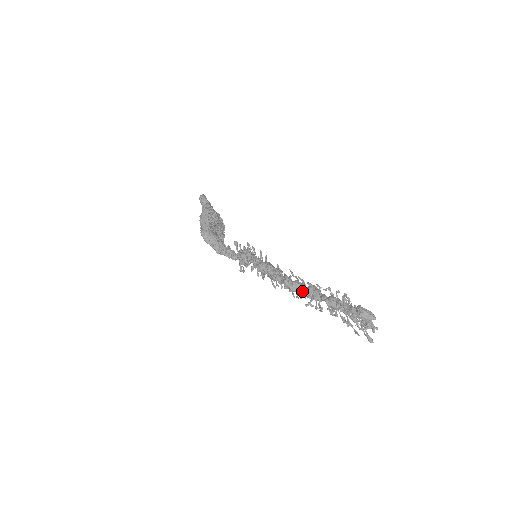
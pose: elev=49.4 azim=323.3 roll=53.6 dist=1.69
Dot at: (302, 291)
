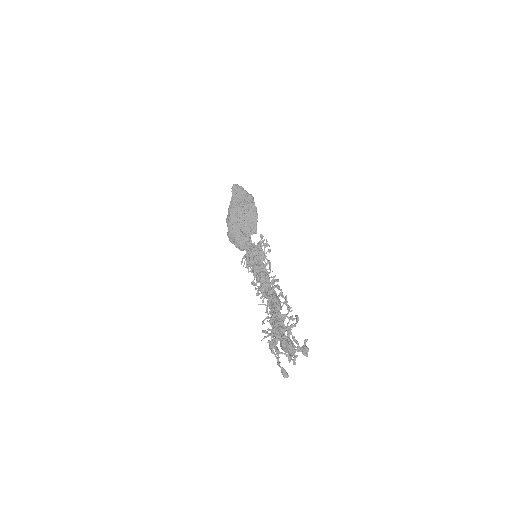
Dot at: (267, 304)
